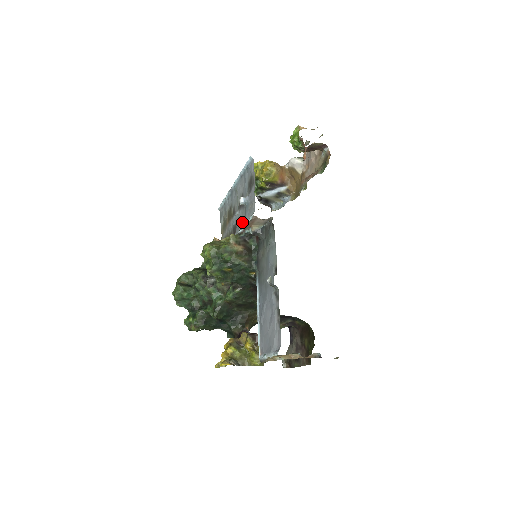
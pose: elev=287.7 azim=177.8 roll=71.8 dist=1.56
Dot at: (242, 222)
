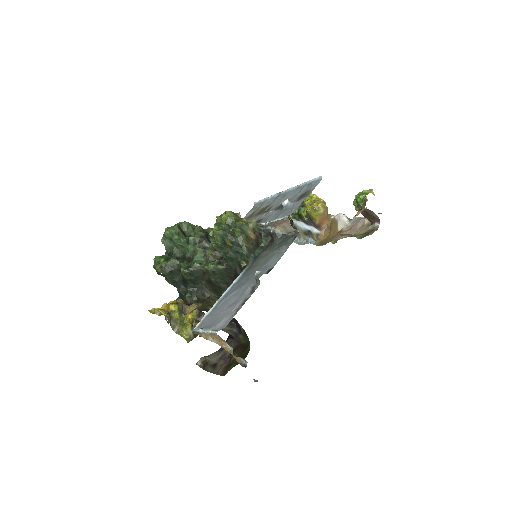
Dot at: (271, 219)
